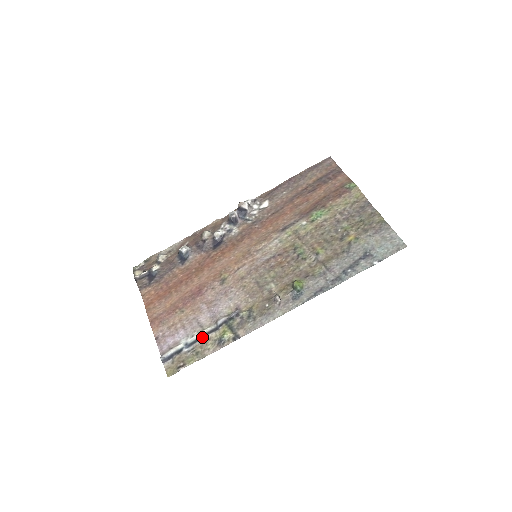
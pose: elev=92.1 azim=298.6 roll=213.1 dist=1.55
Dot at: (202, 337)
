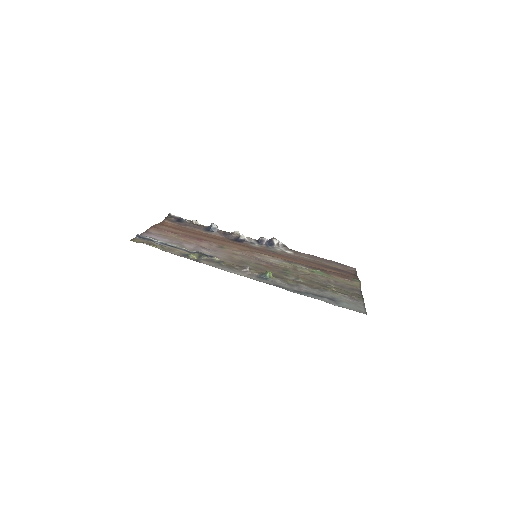
Dot at: (176, 247)
